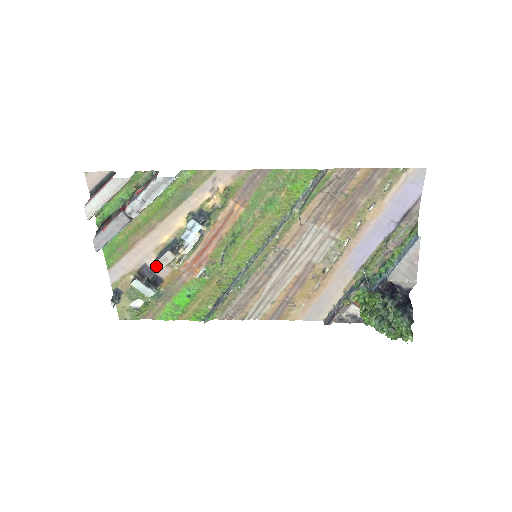
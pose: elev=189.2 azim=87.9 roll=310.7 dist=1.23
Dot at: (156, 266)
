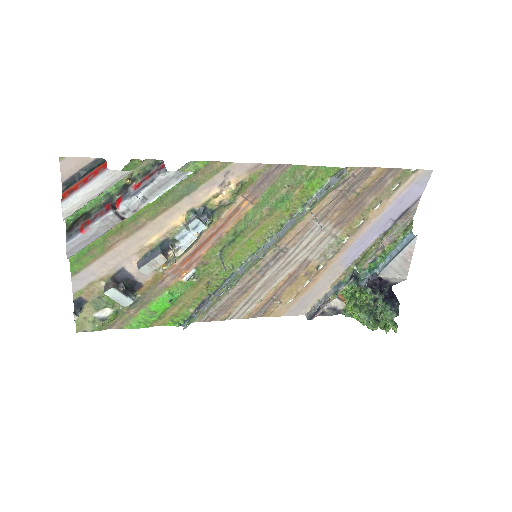
Dot at: (141, 272)
